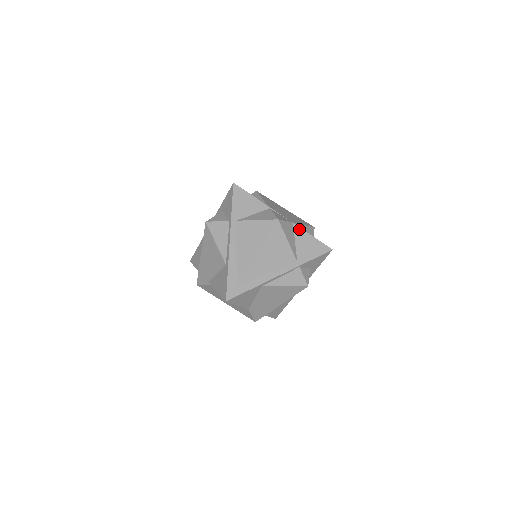
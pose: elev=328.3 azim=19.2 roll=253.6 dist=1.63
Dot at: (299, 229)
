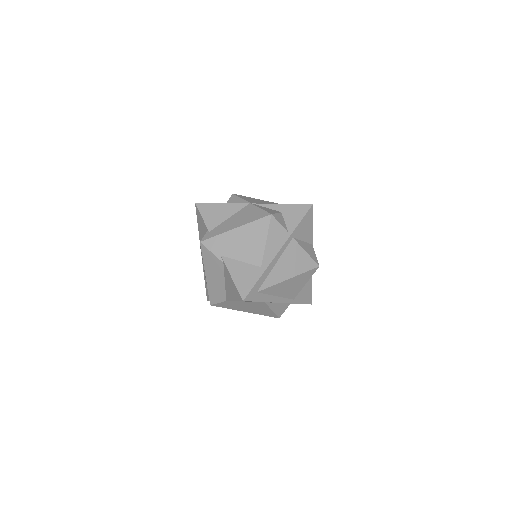
Dot at: occluded
